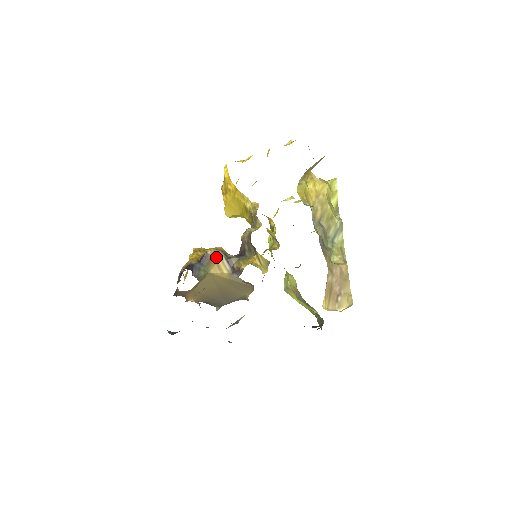
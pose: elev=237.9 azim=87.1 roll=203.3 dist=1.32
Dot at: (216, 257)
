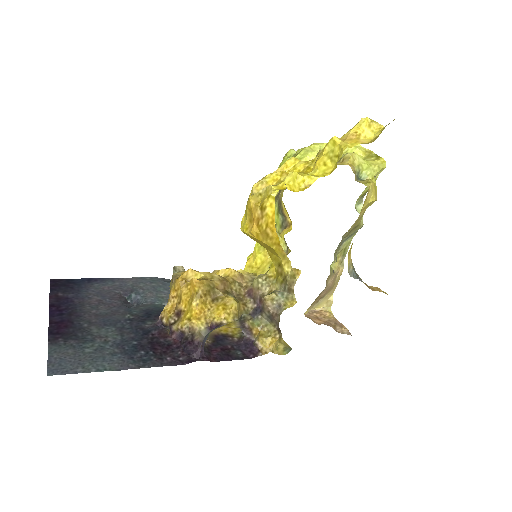
Dot at: (230, 322)
